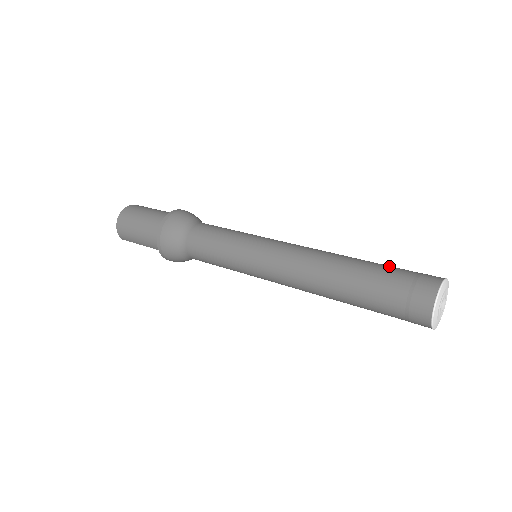
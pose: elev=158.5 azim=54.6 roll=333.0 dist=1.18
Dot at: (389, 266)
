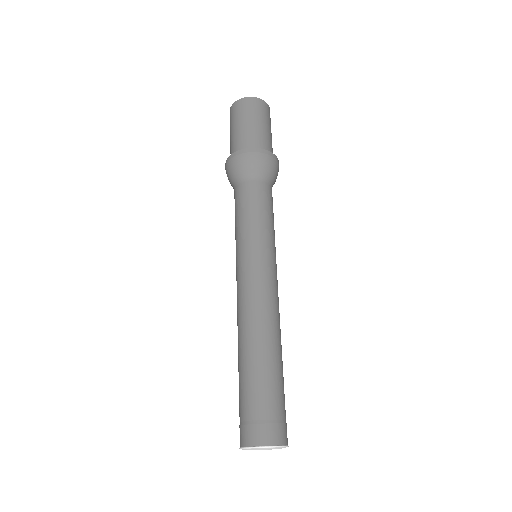
Dot at: (277, 390)
